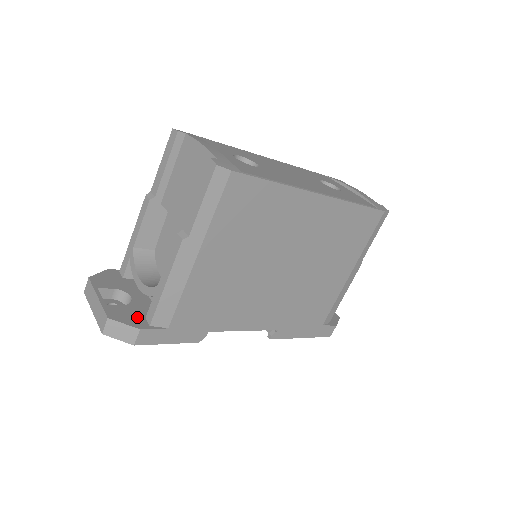
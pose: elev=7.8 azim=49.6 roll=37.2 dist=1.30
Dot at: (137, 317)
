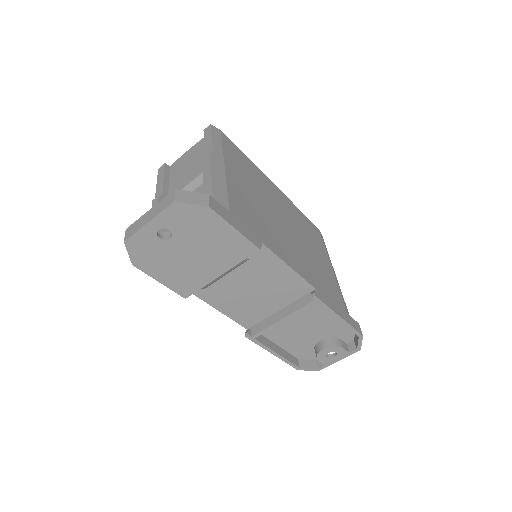
Dot at: occluded
